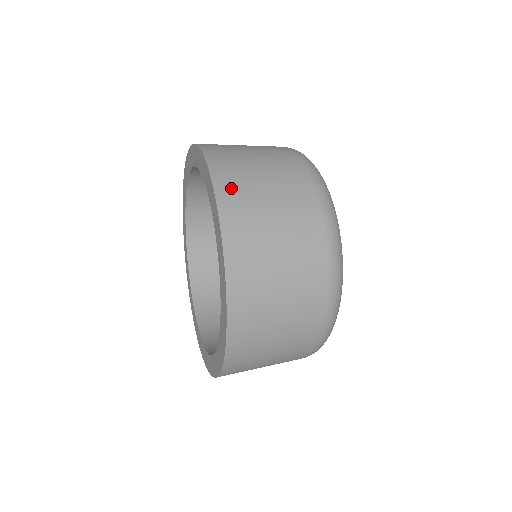
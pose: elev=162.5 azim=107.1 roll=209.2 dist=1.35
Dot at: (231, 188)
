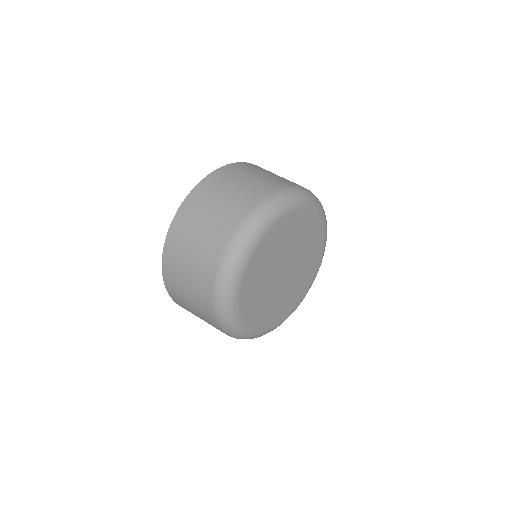
Dot at: (184, 217)
